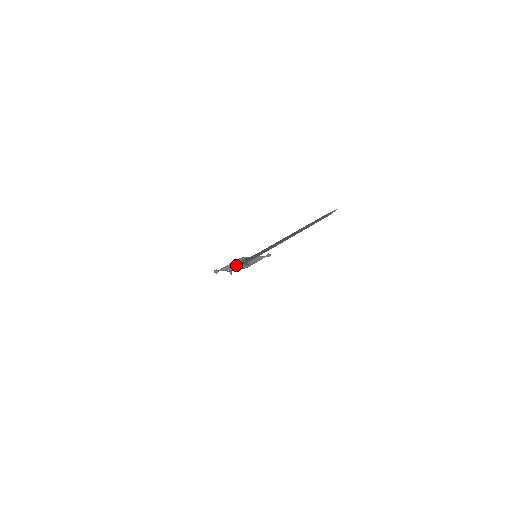
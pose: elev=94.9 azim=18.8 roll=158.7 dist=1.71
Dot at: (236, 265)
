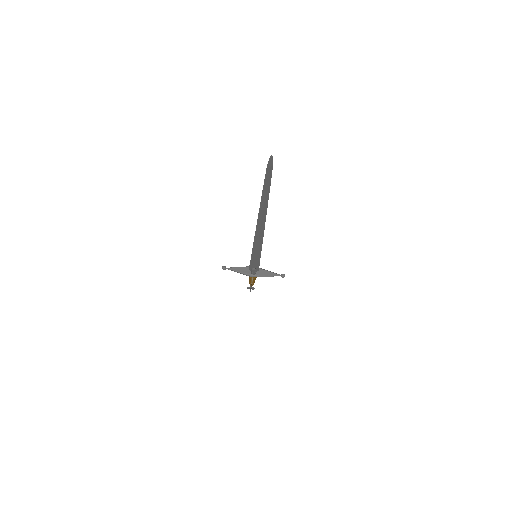
Dot at: (245, 270)
